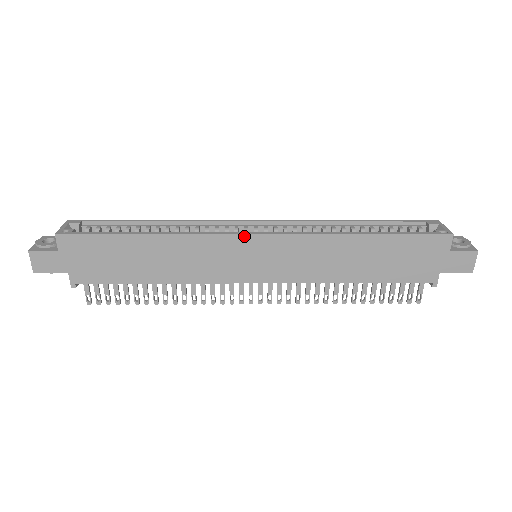
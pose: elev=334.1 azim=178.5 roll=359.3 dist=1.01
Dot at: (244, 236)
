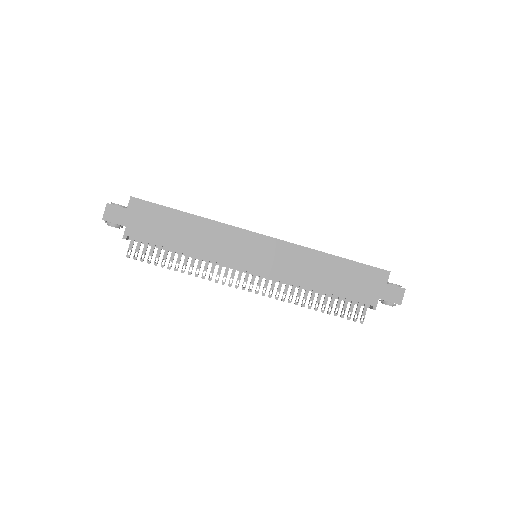
Dot at: (254, 234)
